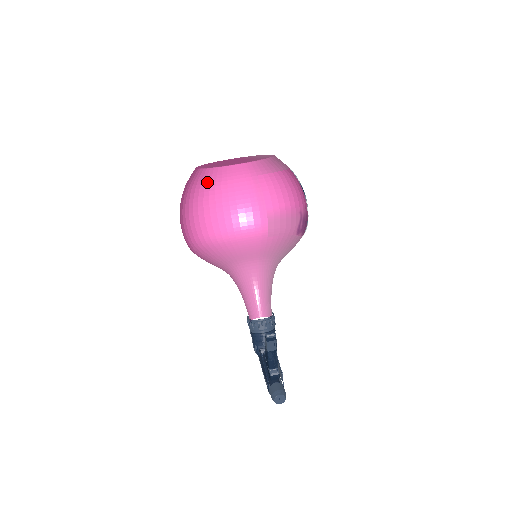
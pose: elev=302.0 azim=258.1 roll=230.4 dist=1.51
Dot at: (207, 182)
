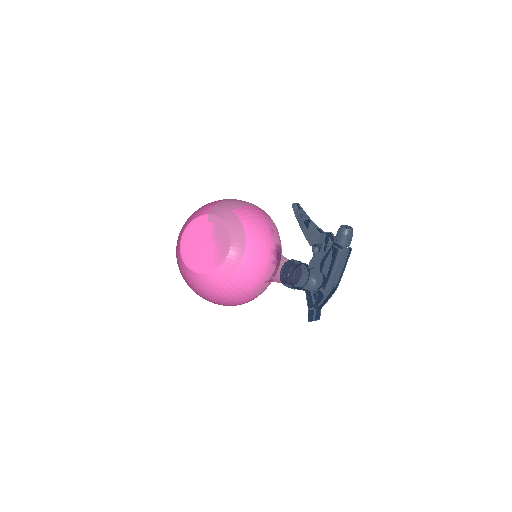
Dot at: (191, 281)
